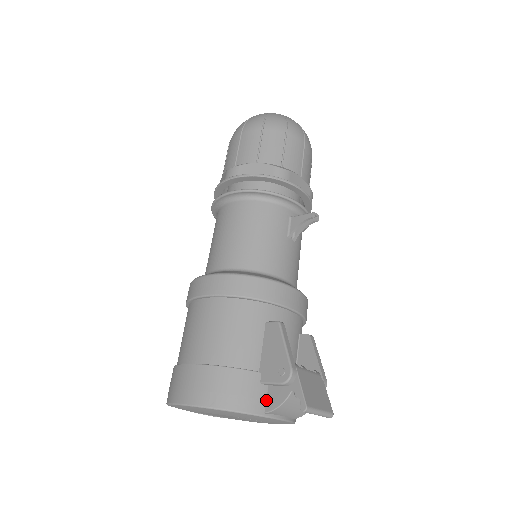
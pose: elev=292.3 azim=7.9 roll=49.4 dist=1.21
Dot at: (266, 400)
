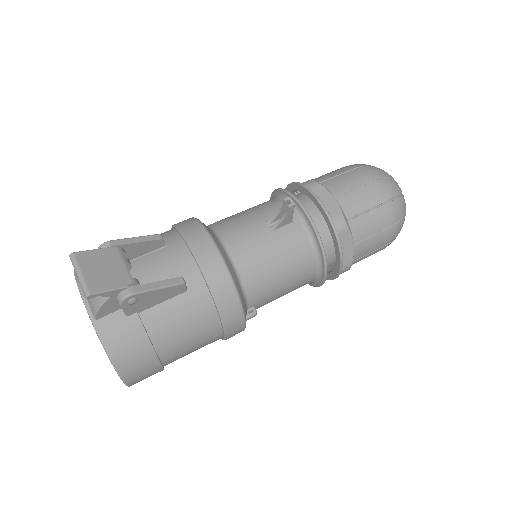
Dot at: occluded
